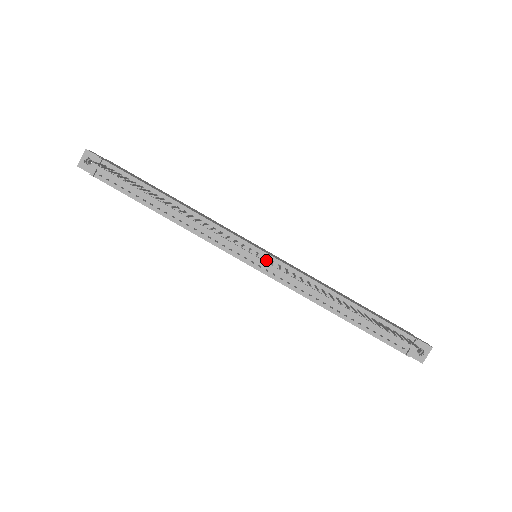
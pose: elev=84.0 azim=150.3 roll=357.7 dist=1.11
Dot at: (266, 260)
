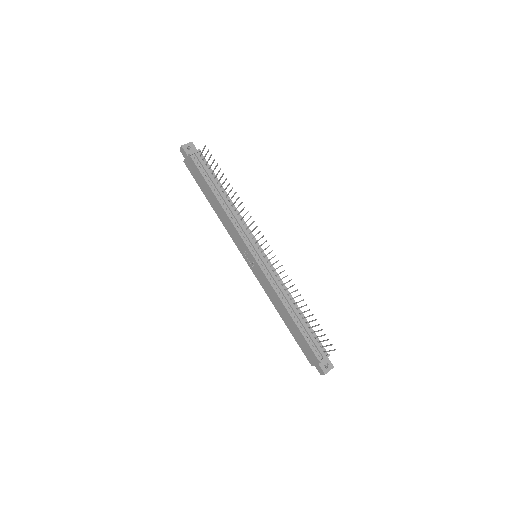
Dot at: (264, 259)
